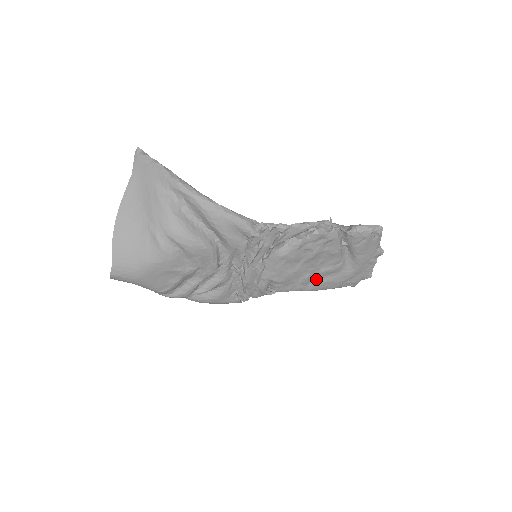
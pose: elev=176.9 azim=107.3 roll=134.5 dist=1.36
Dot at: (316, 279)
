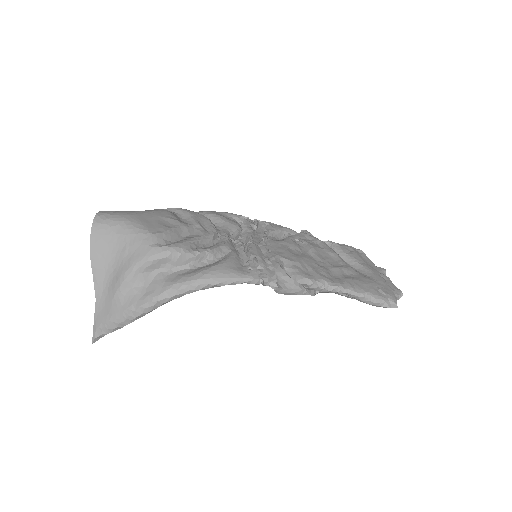
Dot at: (337, 276)
